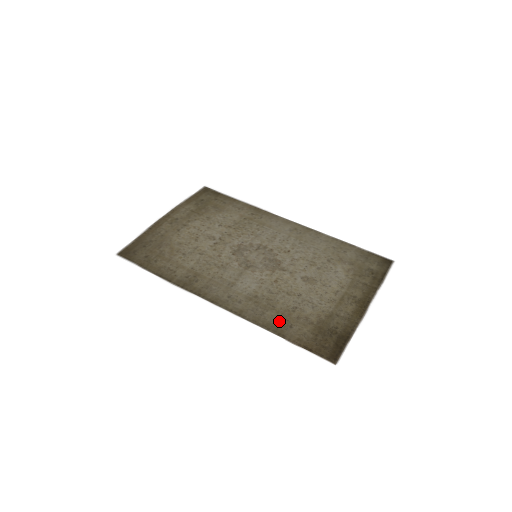
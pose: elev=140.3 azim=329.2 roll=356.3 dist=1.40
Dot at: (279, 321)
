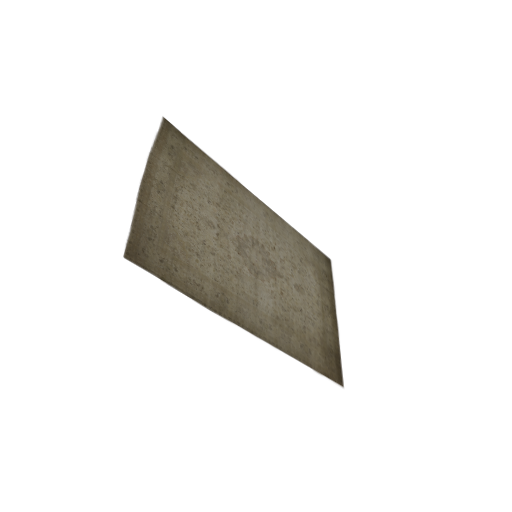
Dot at: (302, 347)
